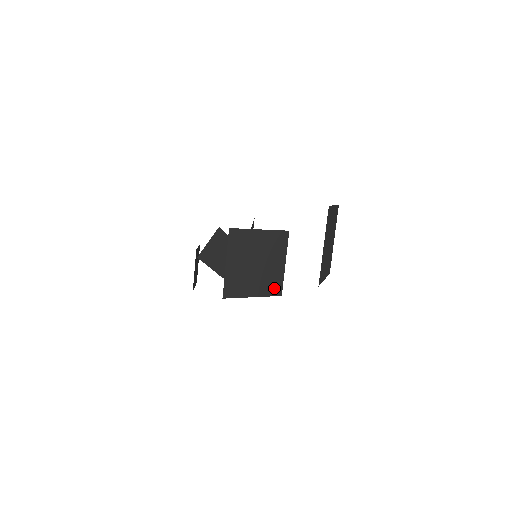
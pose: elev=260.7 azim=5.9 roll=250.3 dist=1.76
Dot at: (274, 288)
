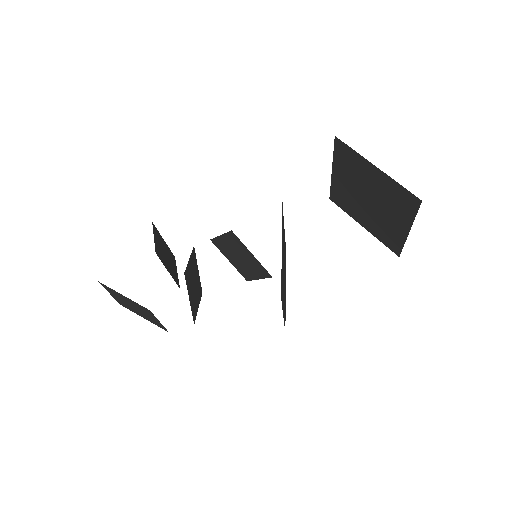
Dot at: (285, 258)
